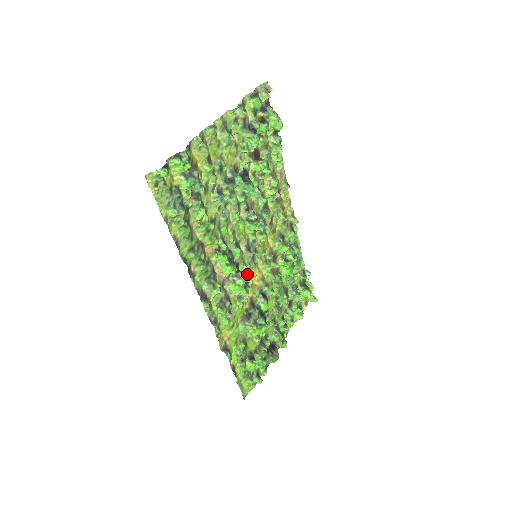
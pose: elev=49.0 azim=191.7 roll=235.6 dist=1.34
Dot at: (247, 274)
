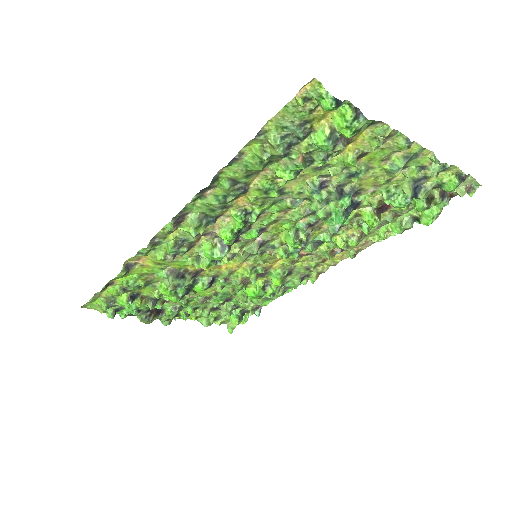
Dot at: (230, 255)
